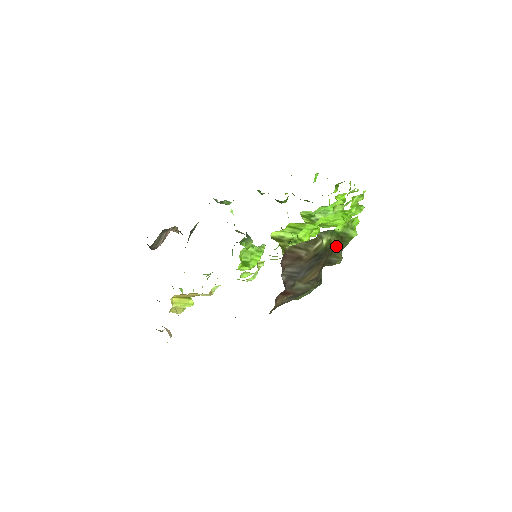
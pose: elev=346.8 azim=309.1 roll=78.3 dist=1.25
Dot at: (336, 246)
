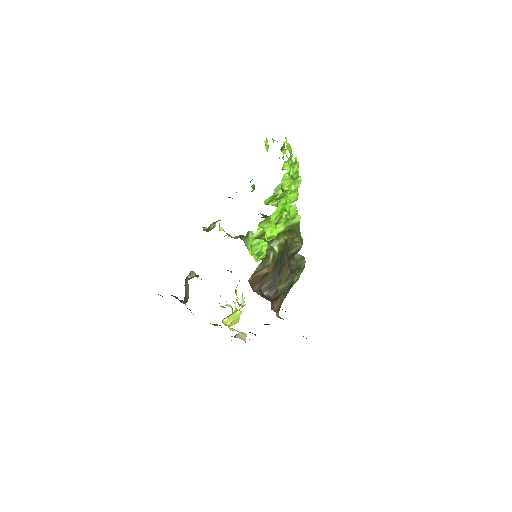
Dot at: (289, 241)
